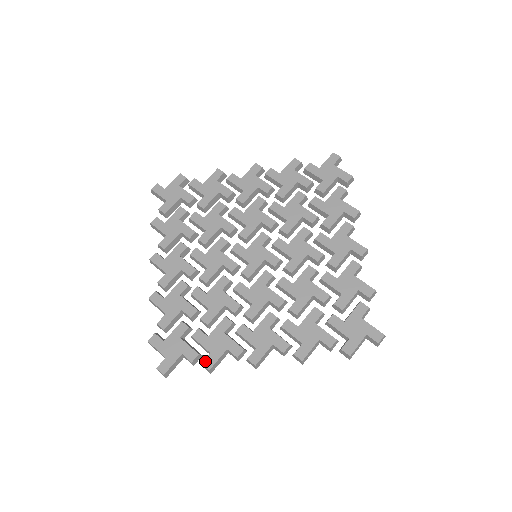
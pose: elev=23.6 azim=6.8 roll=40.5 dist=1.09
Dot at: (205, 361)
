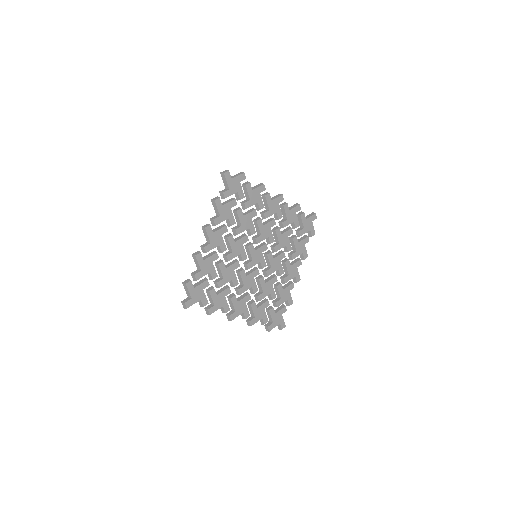
Dot at: (210, 309)
